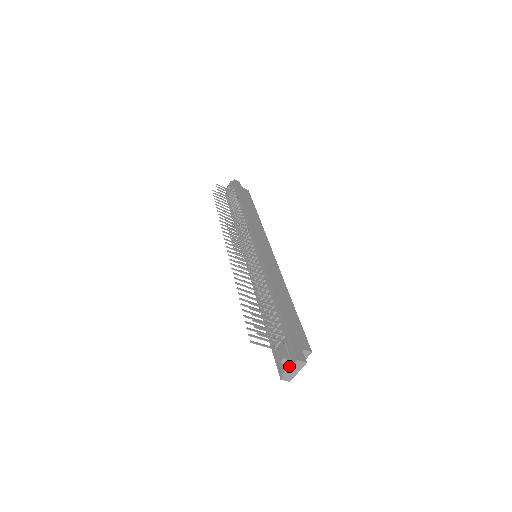
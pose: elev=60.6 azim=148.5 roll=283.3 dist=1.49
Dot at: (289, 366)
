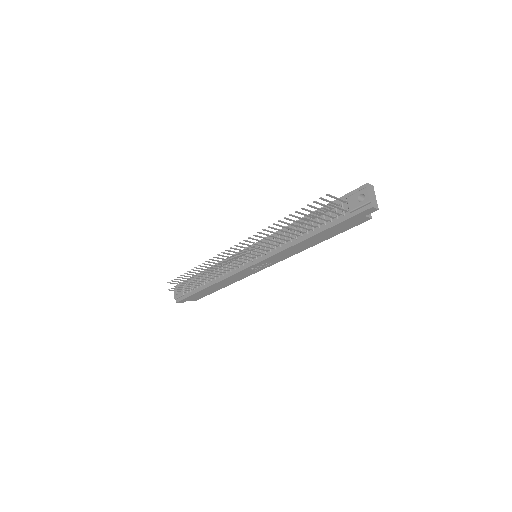
Dot at: (367, 191)
